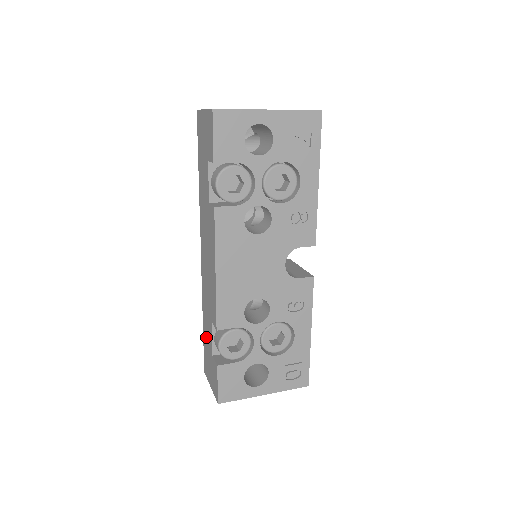
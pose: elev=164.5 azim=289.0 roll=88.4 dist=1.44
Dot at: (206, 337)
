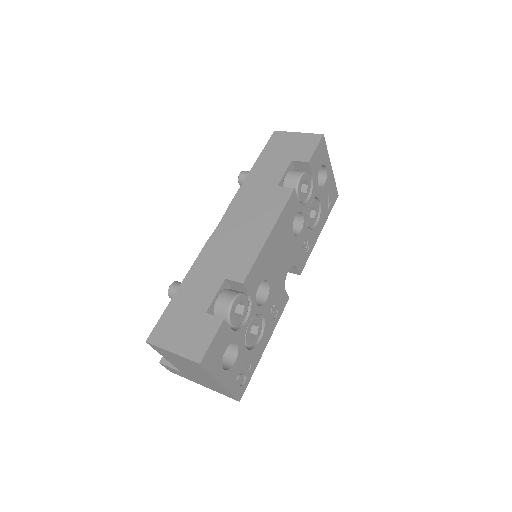
Dot at: (188, 298)
